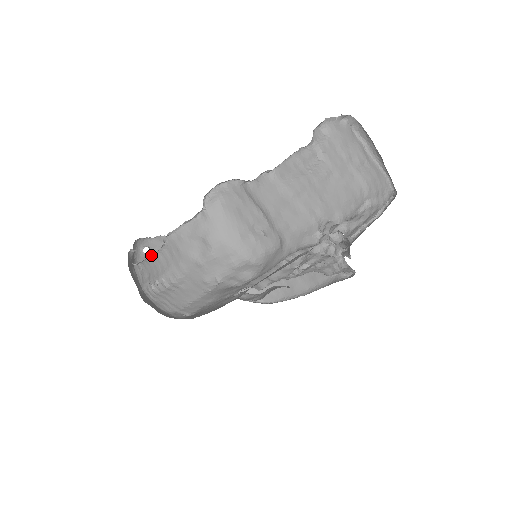
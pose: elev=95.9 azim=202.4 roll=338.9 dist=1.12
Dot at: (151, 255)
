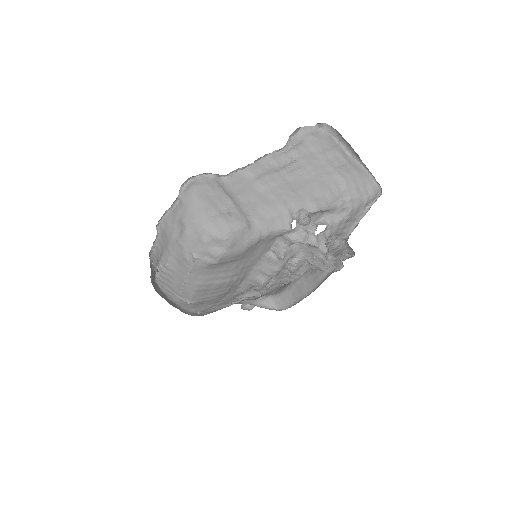
Dot at: occluded
